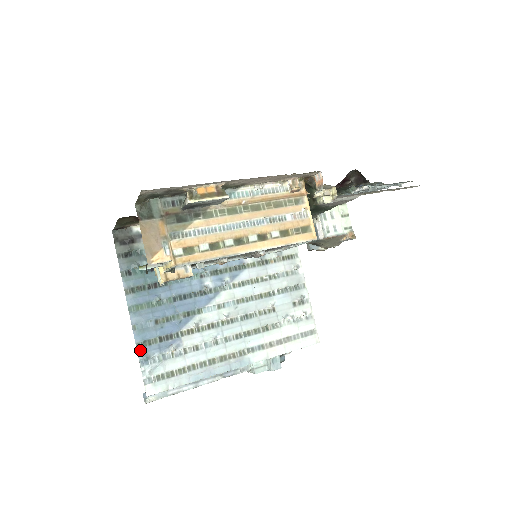
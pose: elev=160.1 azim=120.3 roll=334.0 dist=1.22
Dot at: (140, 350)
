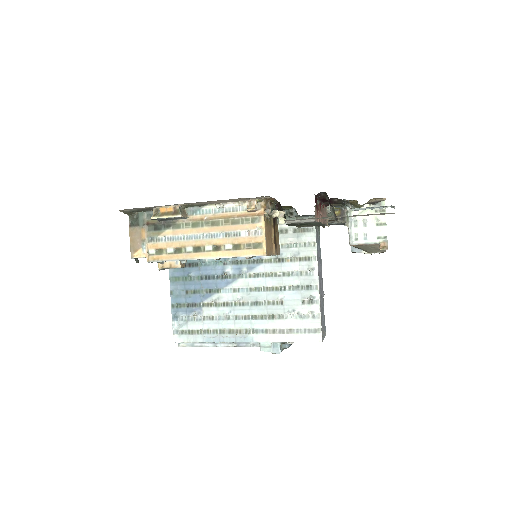
Dot at: (173, 309)
